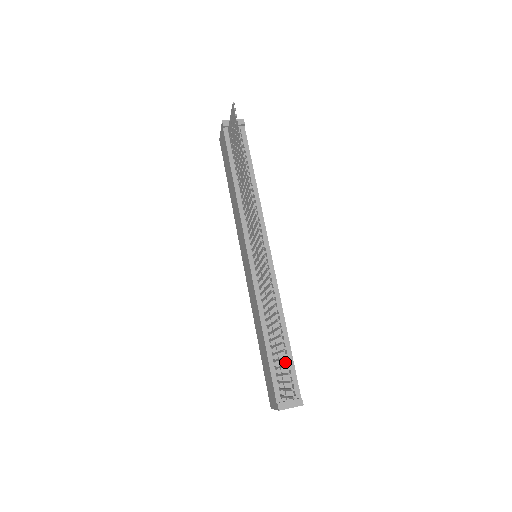
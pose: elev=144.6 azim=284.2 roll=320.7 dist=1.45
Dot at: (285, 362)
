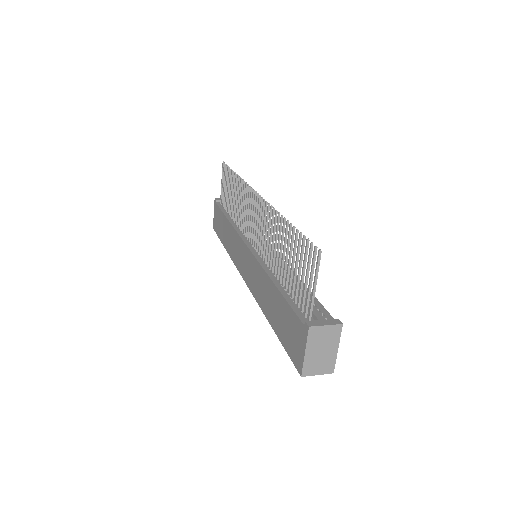
Dot at: occluded
